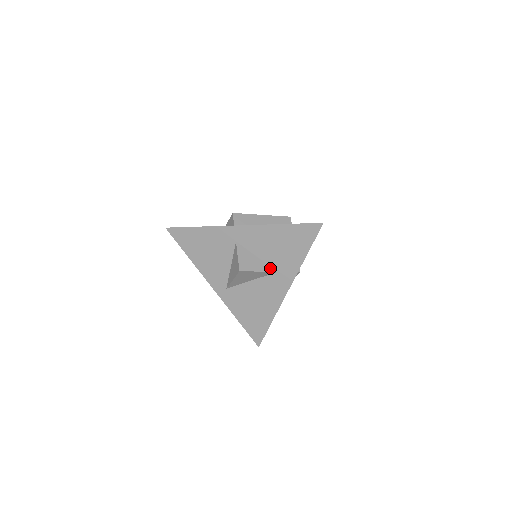
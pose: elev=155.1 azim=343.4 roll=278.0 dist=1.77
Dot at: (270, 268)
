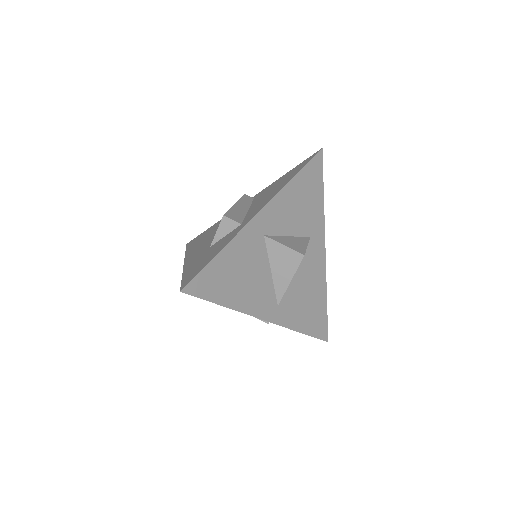
Dot at: (305, 238)
